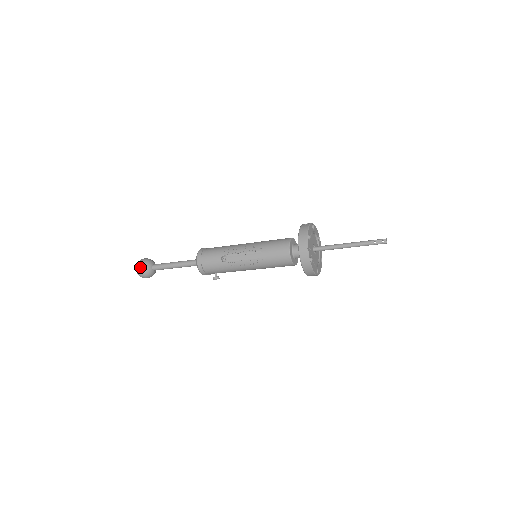
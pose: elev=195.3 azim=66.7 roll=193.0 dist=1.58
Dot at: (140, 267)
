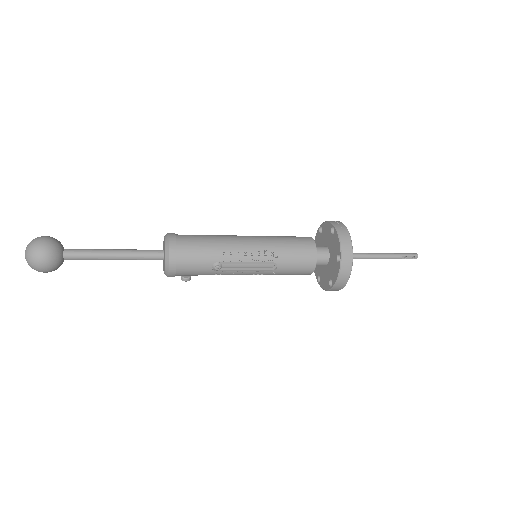
Dot at: (43, 263)
